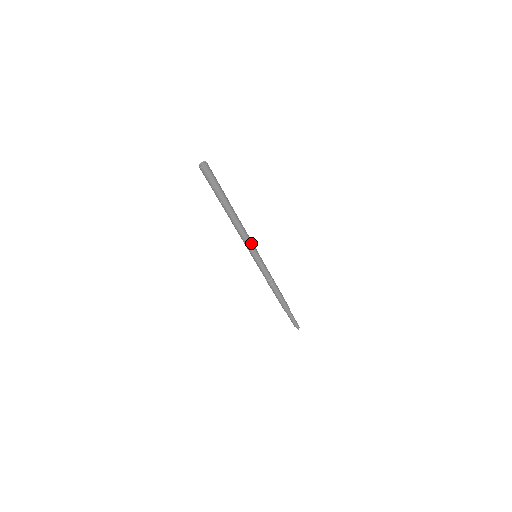
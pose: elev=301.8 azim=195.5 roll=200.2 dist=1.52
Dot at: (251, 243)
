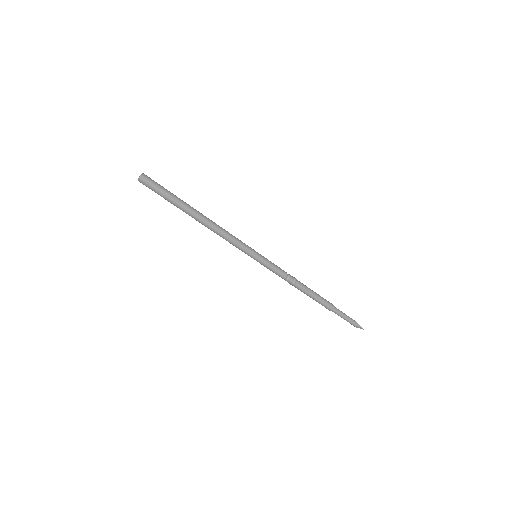
Dot at: (240, 244)
